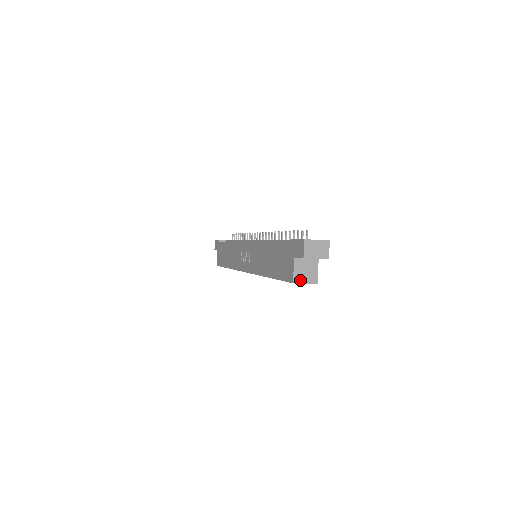
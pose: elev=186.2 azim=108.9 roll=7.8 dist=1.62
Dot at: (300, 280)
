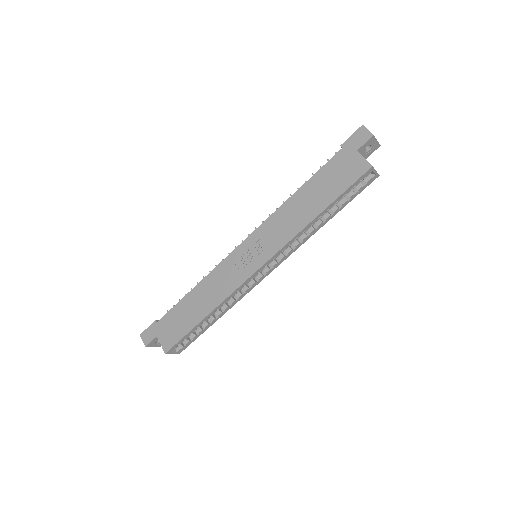
Dot at: (372, 167)
